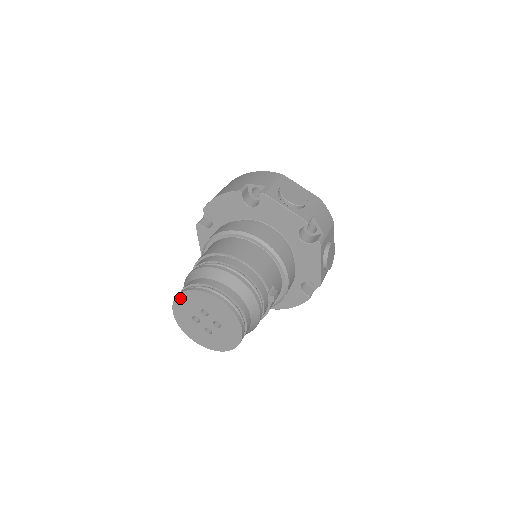
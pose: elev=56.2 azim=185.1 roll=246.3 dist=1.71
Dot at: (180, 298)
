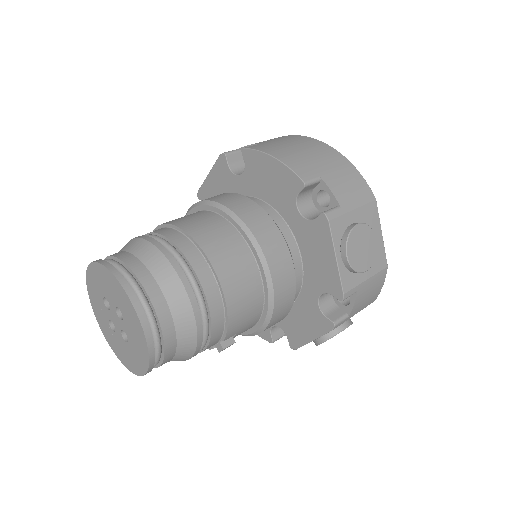
Dot at: (103, 270)
